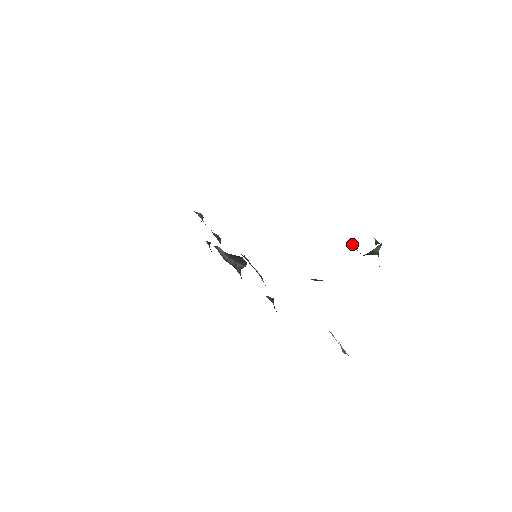
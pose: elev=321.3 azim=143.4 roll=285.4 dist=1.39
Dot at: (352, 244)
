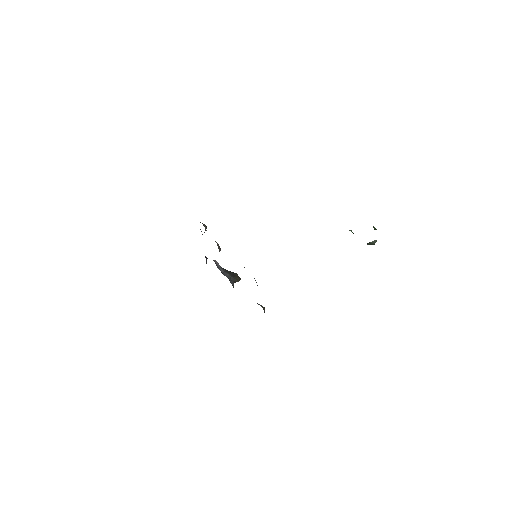
Dot at: (352, 232)
